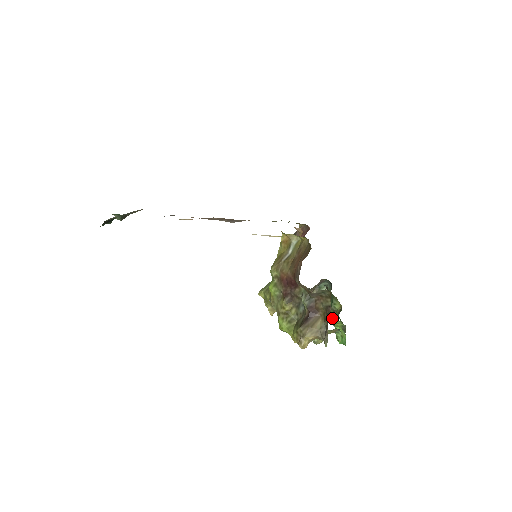
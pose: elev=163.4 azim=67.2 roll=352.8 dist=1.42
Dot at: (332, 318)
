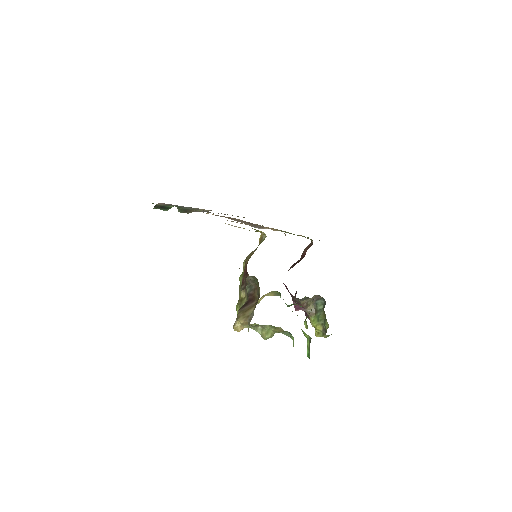
Dot at: occluded
